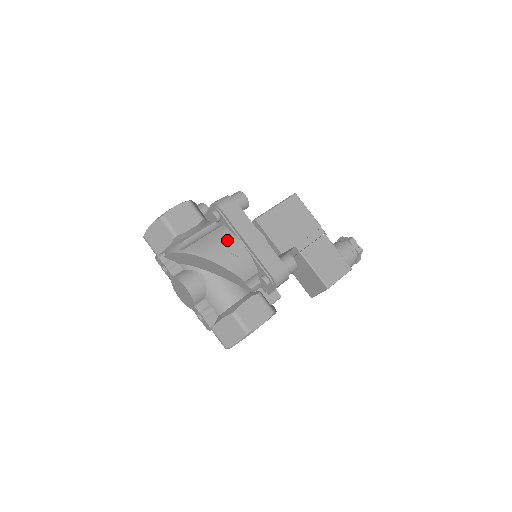
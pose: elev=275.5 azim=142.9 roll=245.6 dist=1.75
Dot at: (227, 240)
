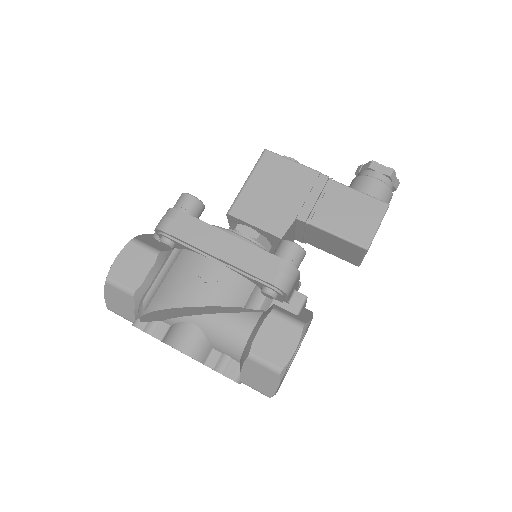
Dot at: (193, 267)
